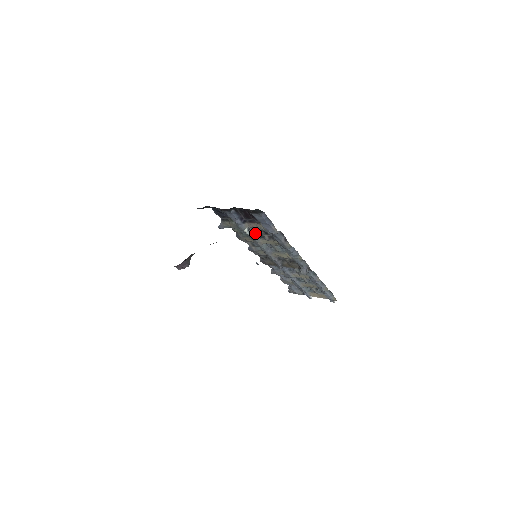
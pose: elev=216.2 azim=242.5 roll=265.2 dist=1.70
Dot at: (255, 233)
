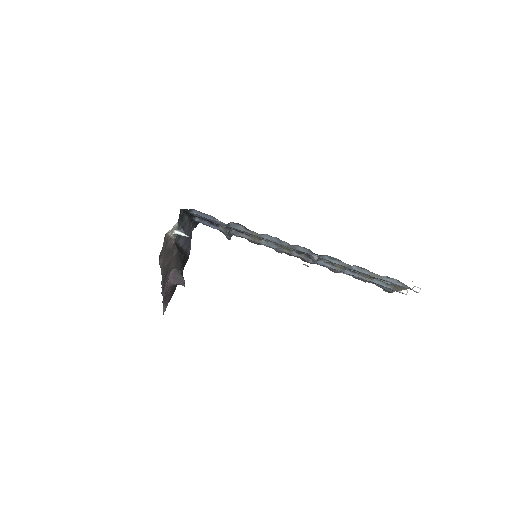
Dot at: occluded
